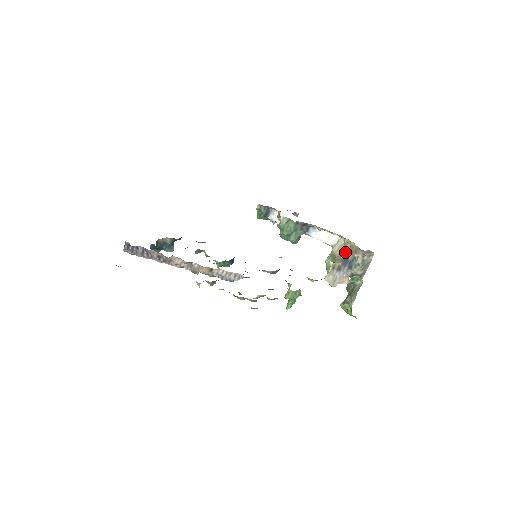
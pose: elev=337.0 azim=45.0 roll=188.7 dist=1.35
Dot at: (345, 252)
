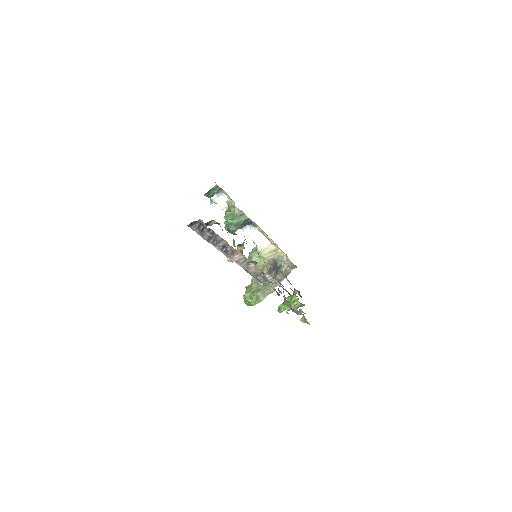
Dot at: (275, 258)
